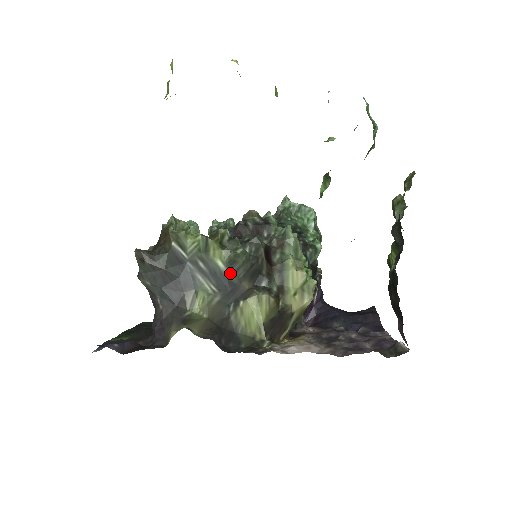
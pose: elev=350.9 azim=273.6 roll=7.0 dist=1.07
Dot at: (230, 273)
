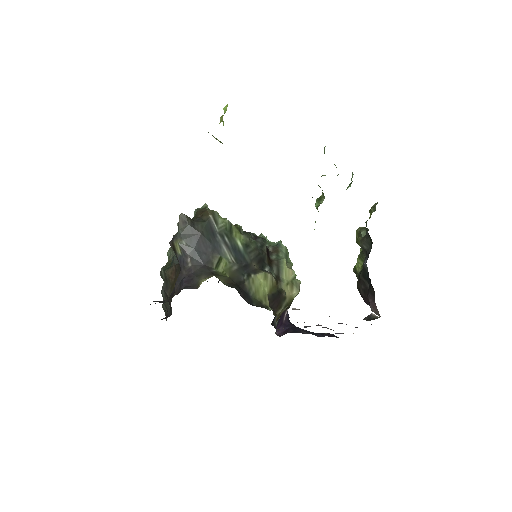
Dot at: (245, 253)
